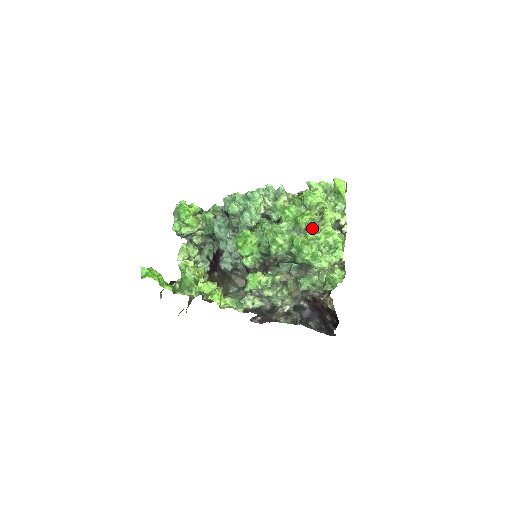
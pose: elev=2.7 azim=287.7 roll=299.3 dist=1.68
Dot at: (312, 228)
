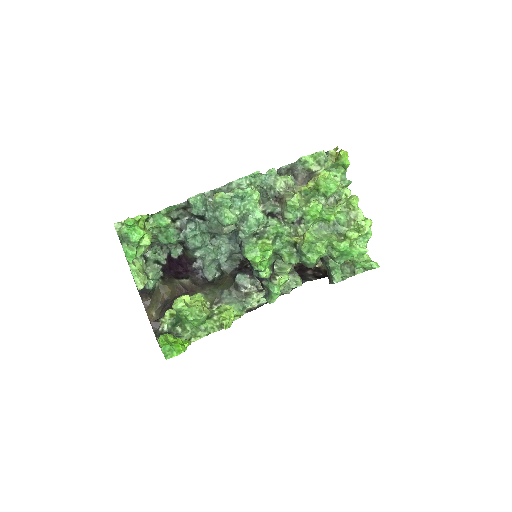
Dot at: (346, 223)
